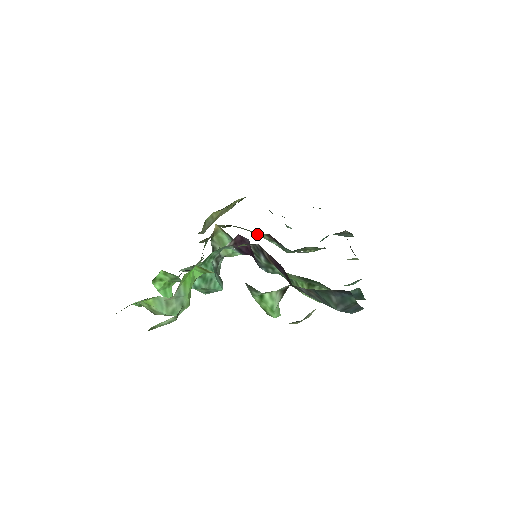
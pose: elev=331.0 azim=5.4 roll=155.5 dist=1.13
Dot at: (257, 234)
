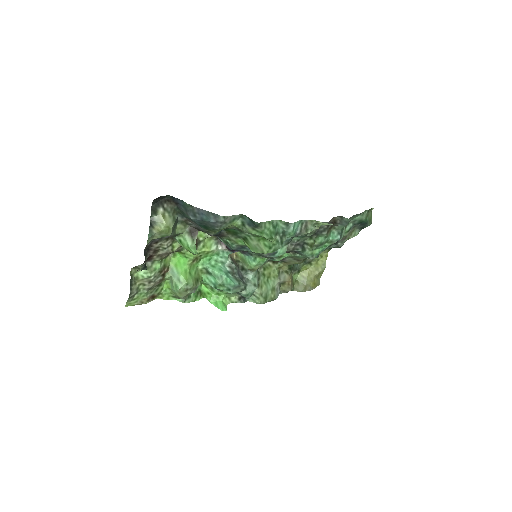
Dot at: (287, 255)
